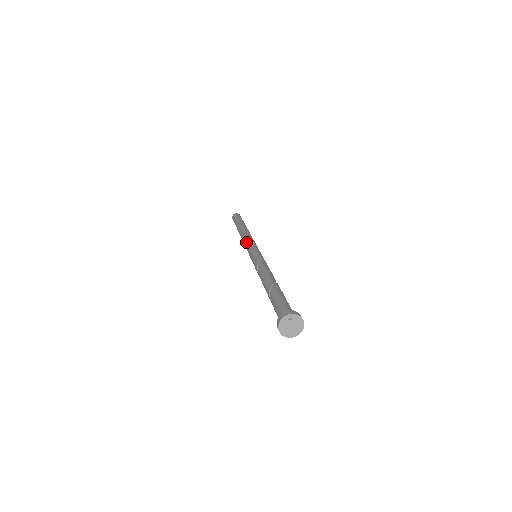
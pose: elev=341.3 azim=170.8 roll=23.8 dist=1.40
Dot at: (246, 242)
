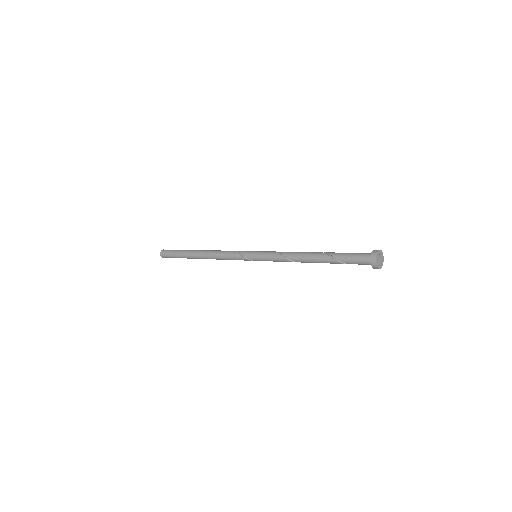
Dot at: (230, 252)
